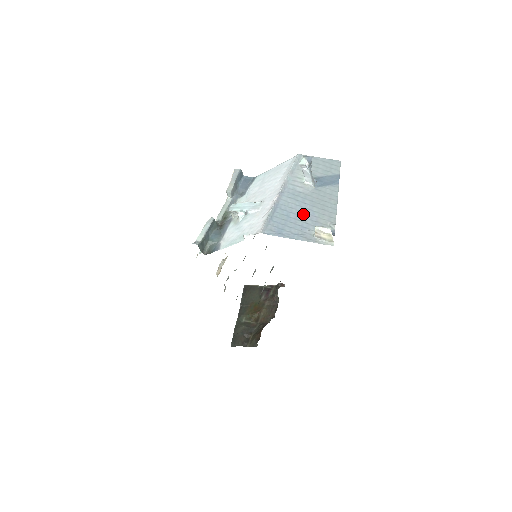
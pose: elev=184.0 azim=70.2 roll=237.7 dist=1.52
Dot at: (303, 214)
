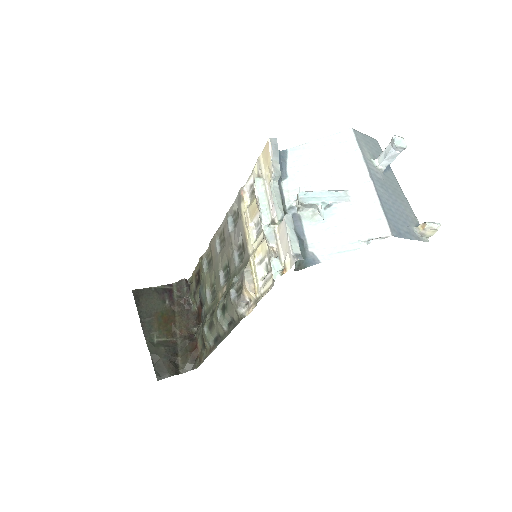
Dot at: (397, 207)
